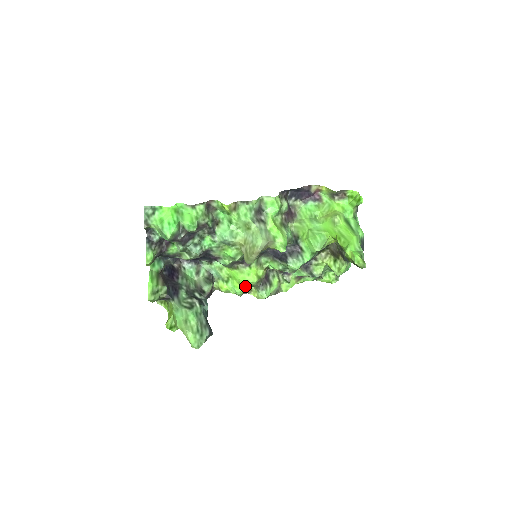
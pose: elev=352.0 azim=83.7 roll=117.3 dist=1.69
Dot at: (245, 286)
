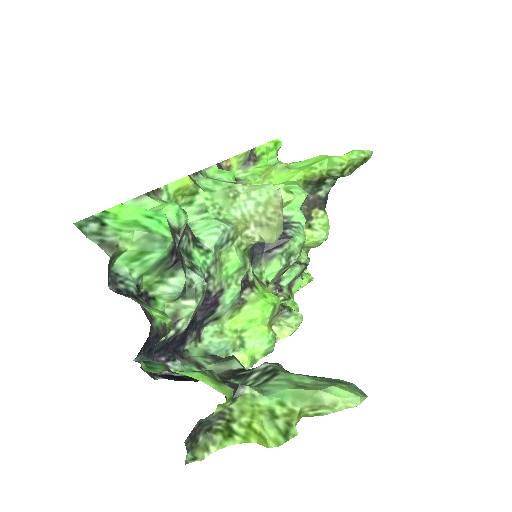
Dot at: occluded
